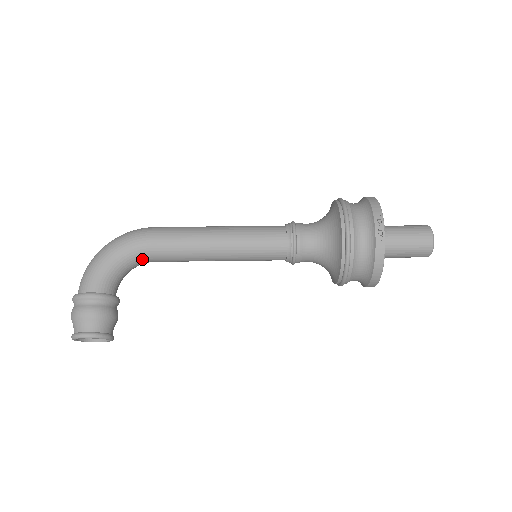
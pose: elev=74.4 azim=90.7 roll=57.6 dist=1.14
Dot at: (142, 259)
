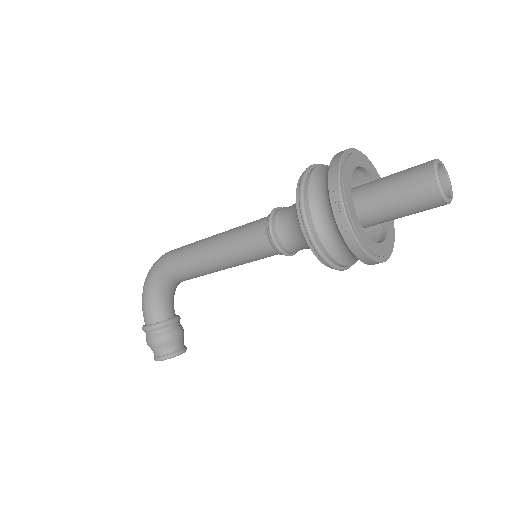
Dot at: (172, 284)
